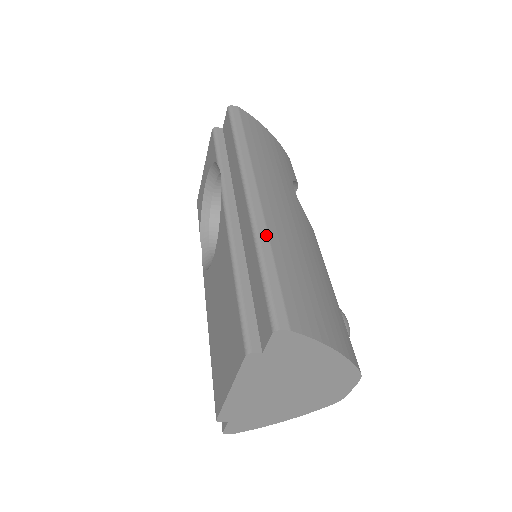
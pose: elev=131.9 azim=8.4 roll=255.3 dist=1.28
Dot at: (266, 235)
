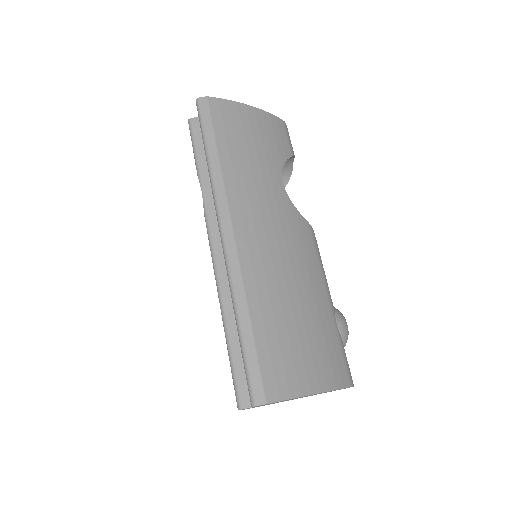
Dot at: (242, 293)
